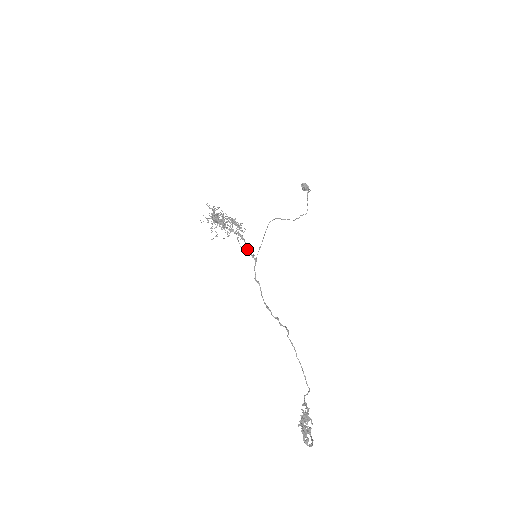
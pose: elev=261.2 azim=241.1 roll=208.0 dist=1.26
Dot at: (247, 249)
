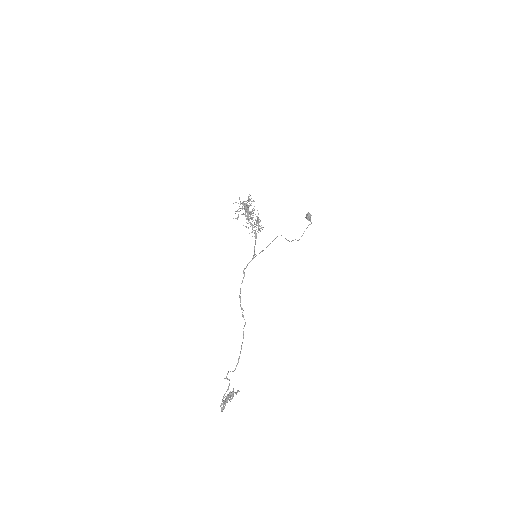
Dot at: (254, 248)
